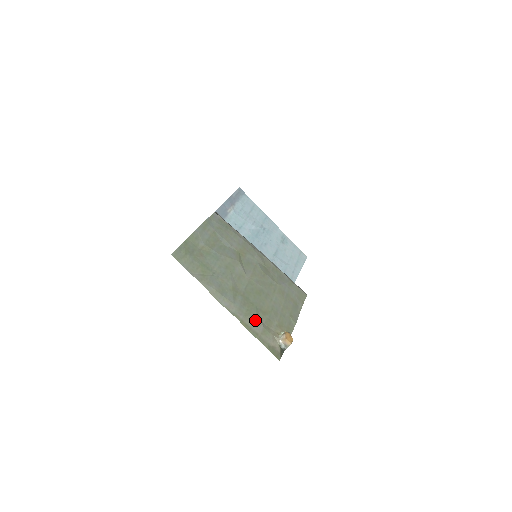
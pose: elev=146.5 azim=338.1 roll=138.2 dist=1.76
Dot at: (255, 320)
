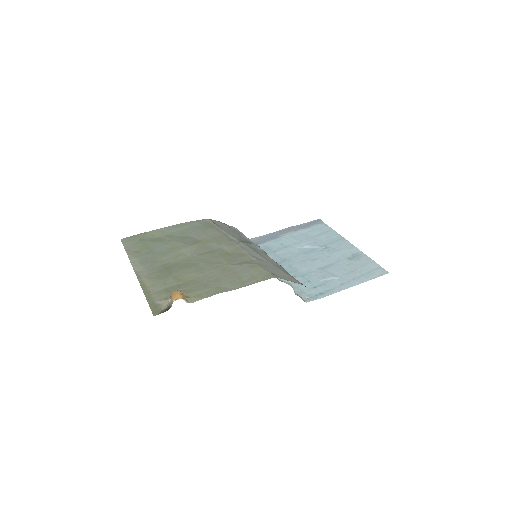
Dot at: (159, 283)
